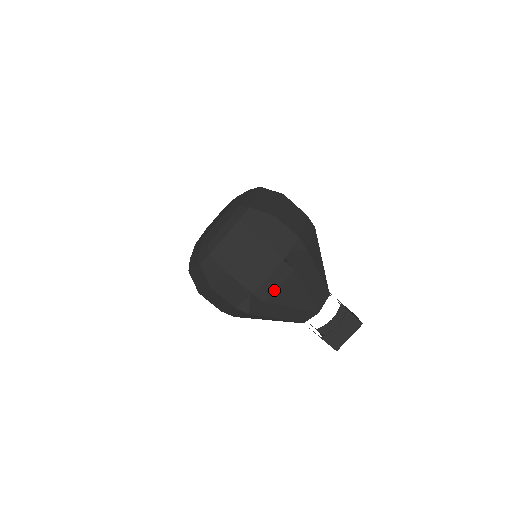
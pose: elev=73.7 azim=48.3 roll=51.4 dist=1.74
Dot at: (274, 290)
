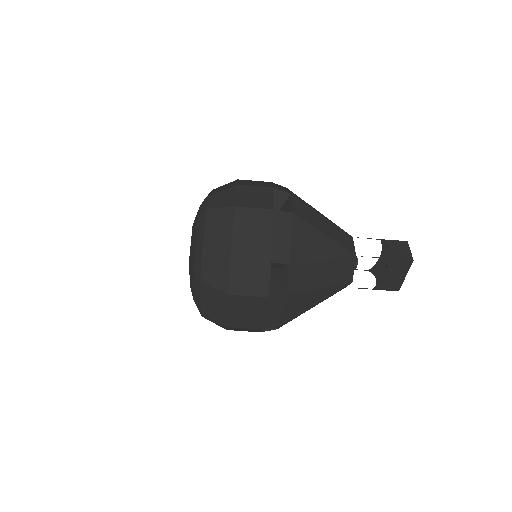
Dot at: (281, 316)
